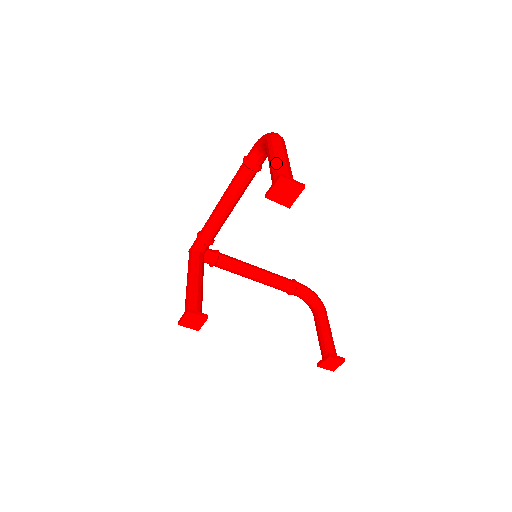
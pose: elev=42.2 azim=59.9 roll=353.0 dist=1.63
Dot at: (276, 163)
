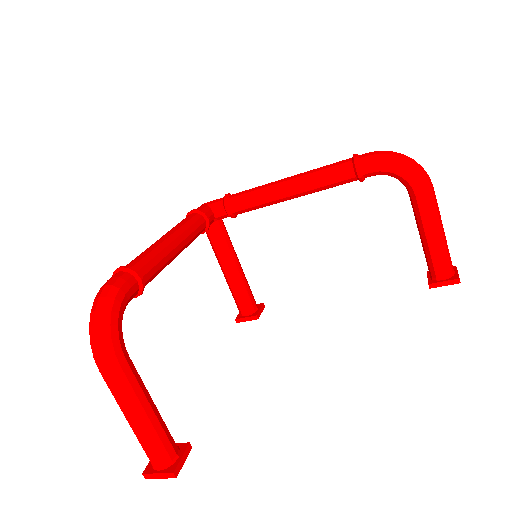
Dot at: occluded
